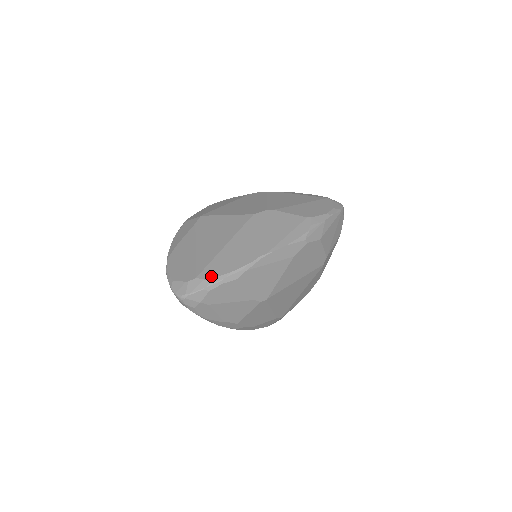
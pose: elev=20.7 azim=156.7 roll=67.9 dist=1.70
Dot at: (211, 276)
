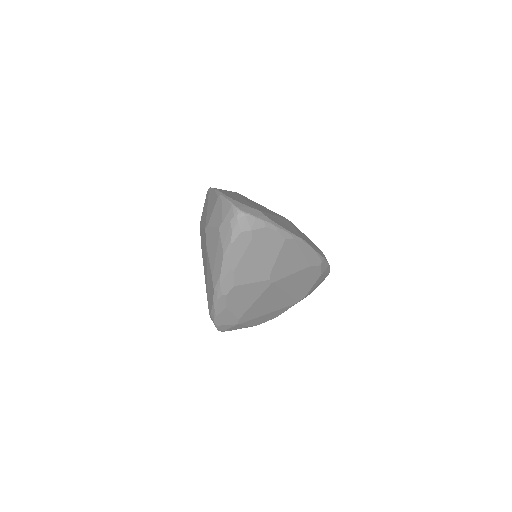
Dot at: (271, 219)
